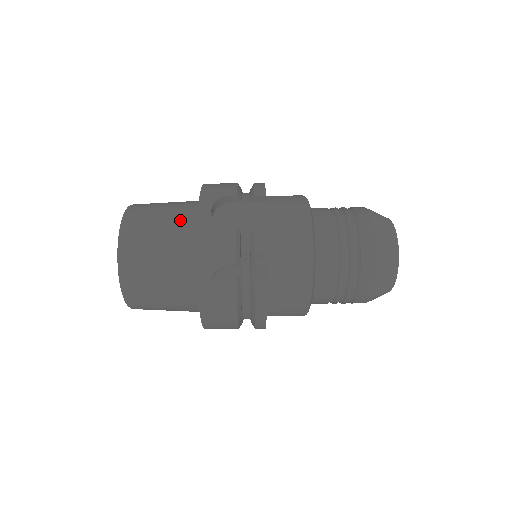
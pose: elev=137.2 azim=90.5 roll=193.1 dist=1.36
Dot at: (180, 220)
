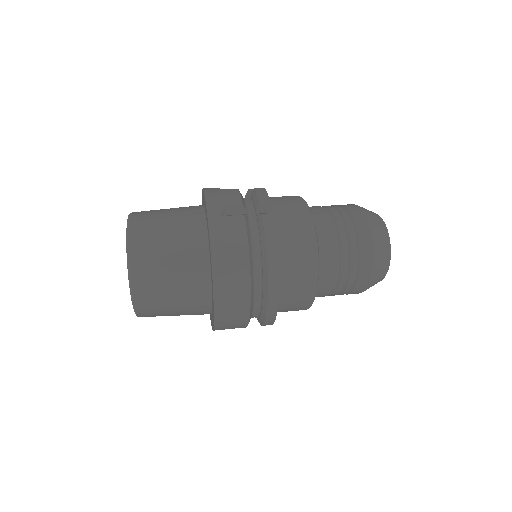
Dot at: occluded
